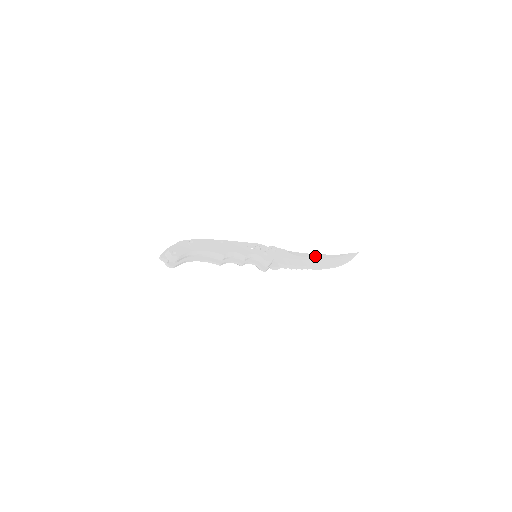
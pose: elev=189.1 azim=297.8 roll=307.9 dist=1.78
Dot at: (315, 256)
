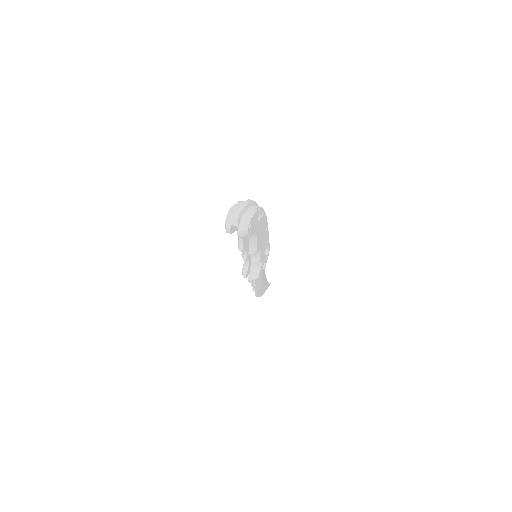
Dot at: occluded
